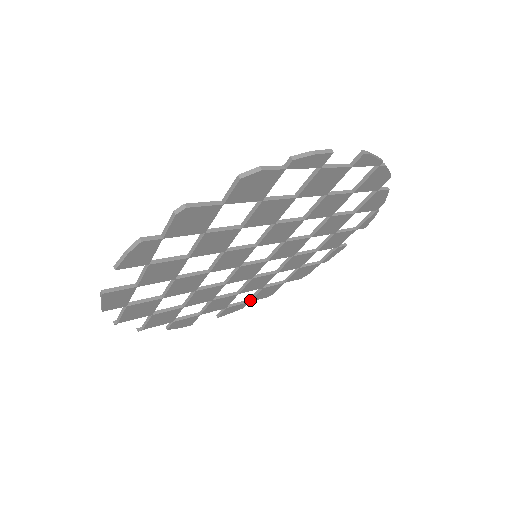
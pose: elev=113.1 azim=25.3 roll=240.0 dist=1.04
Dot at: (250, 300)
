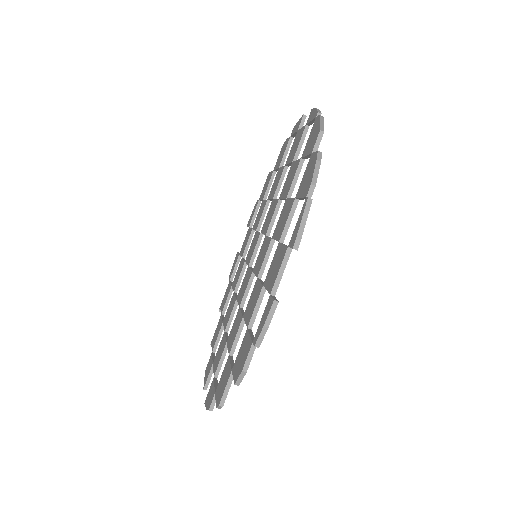
Dot at: occluded
